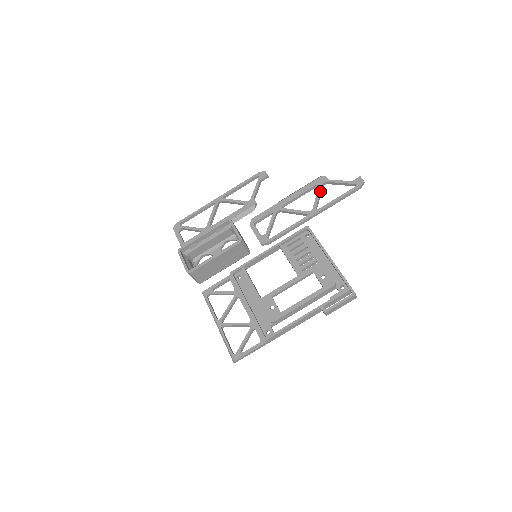
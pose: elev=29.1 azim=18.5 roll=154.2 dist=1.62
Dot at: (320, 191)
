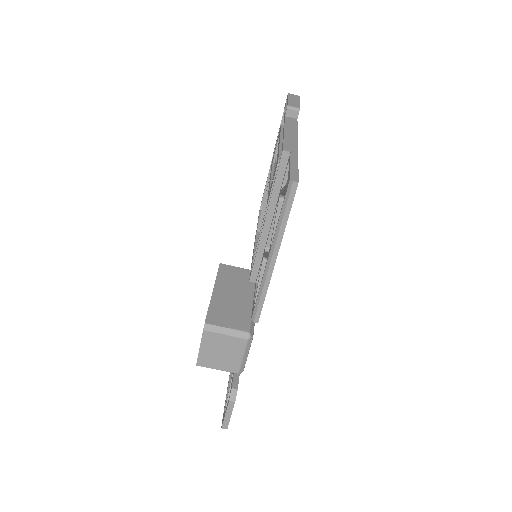
Dot at: occluded
